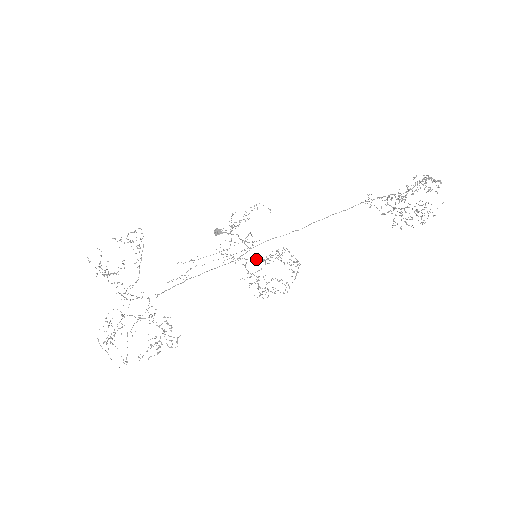
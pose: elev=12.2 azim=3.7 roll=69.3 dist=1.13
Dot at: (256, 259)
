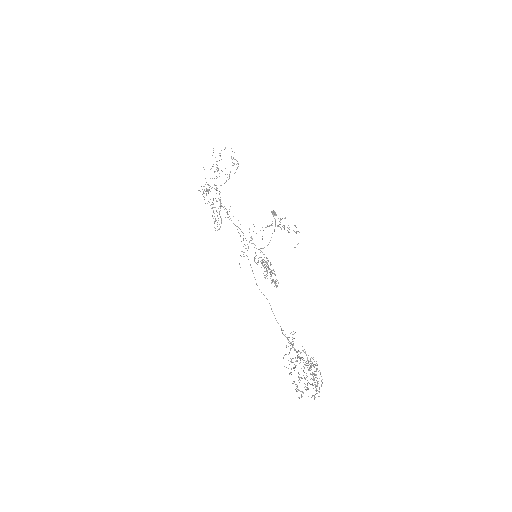
Dot at: occluded
